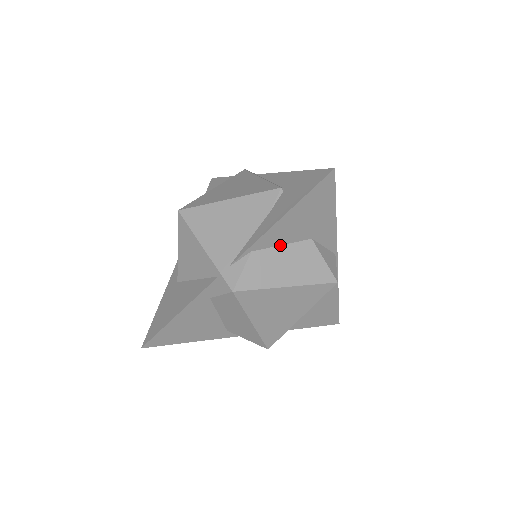
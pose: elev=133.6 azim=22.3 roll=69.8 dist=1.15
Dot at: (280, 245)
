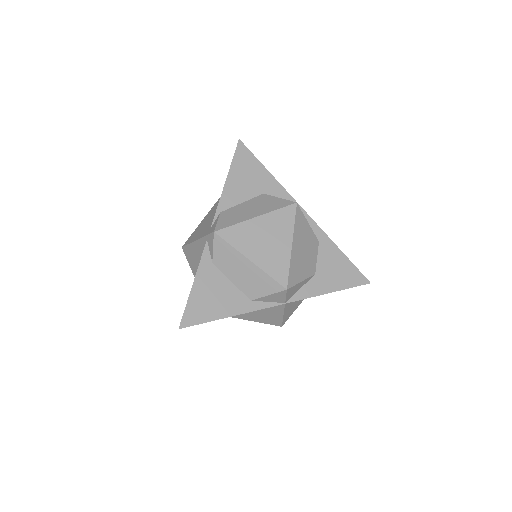
Dot at: (241, 203)
